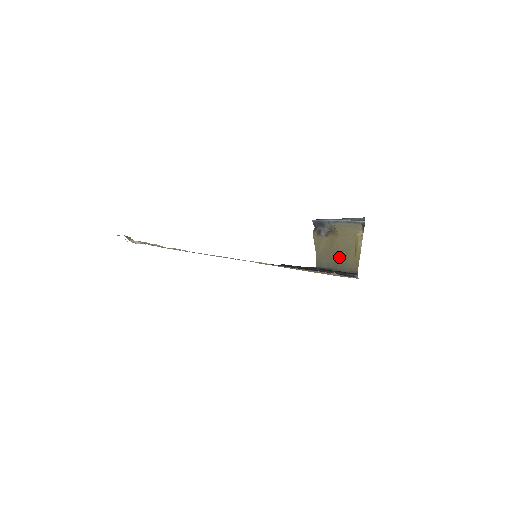
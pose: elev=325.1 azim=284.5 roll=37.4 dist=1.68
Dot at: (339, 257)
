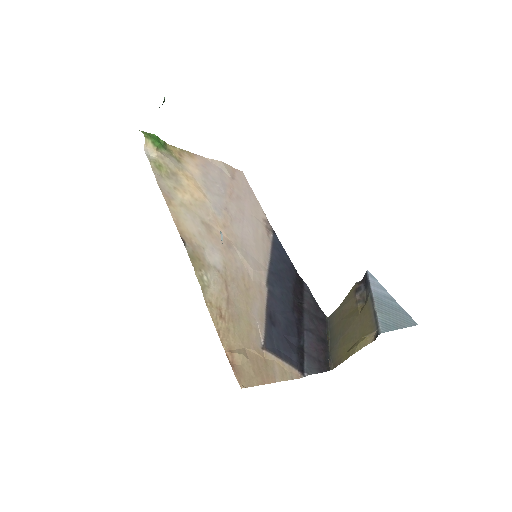
Dot at: (341, 335)
